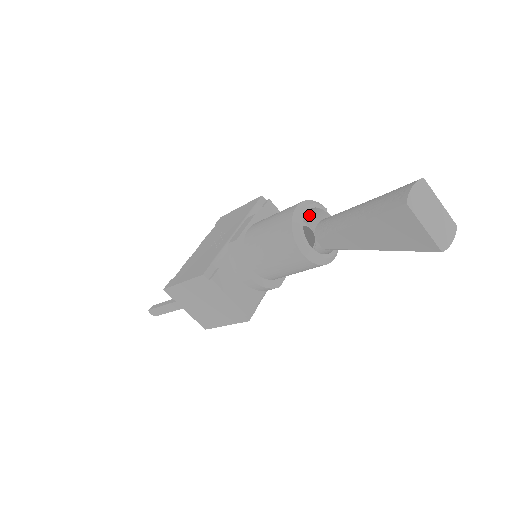
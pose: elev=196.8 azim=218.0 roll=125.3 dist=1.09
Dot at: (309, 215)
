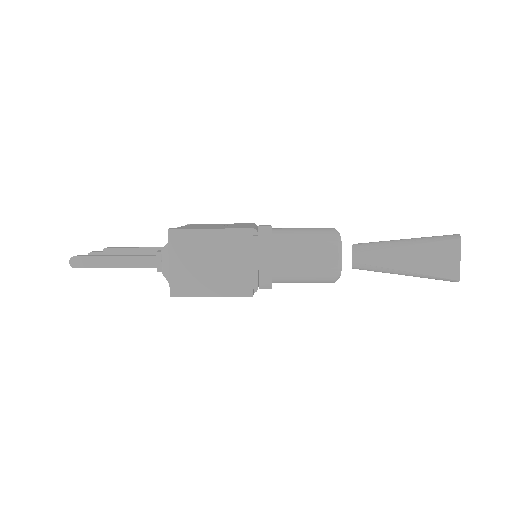
Dot at: occluded
